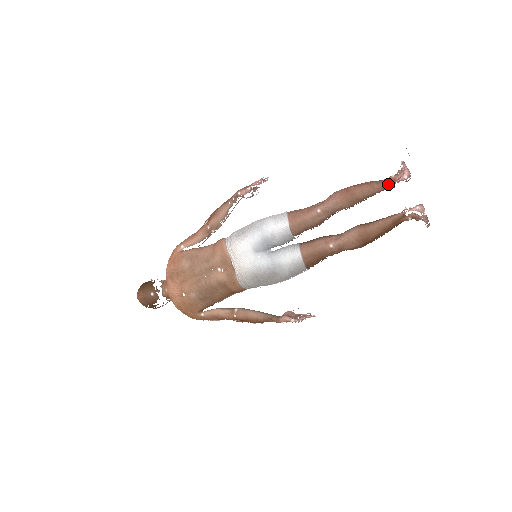
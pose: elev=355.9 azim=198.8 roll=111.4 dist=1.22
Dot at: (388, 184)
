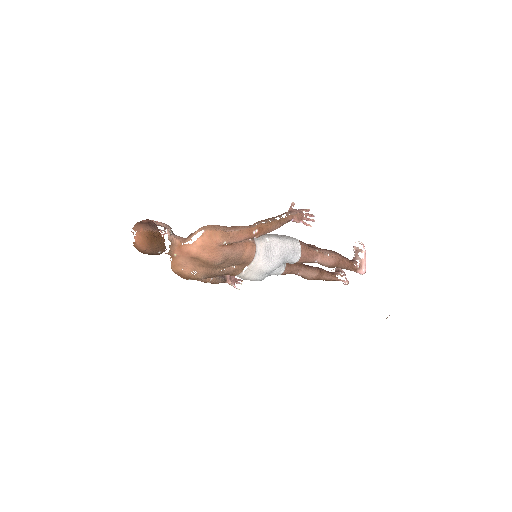
Dot at: occluded
